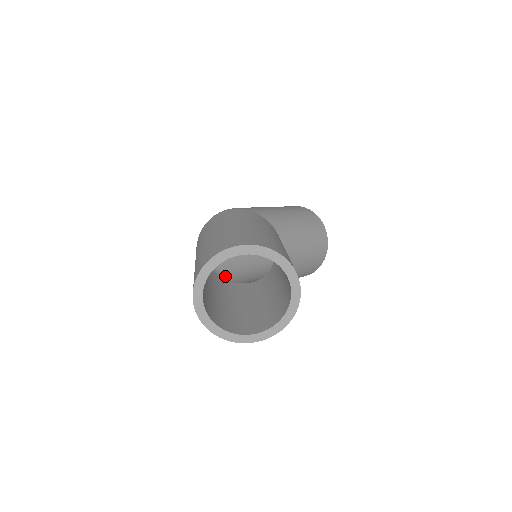
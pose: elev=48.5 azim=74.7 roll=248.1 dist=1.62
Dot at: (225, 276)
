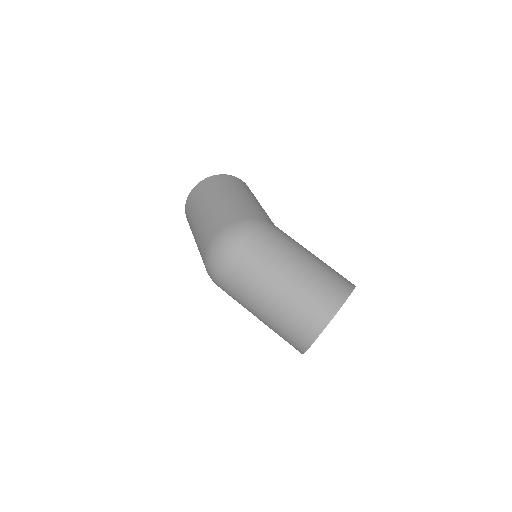
Dot at: occluded
